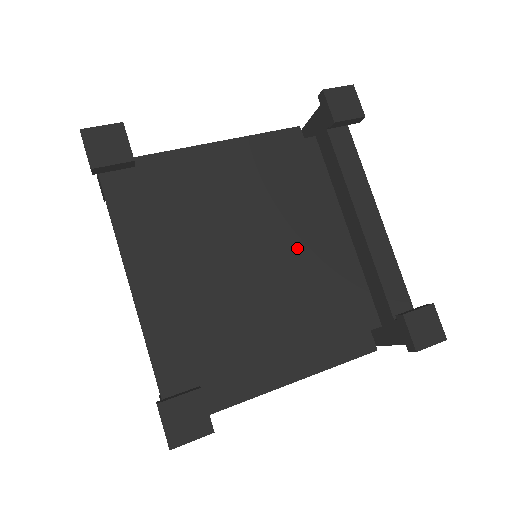
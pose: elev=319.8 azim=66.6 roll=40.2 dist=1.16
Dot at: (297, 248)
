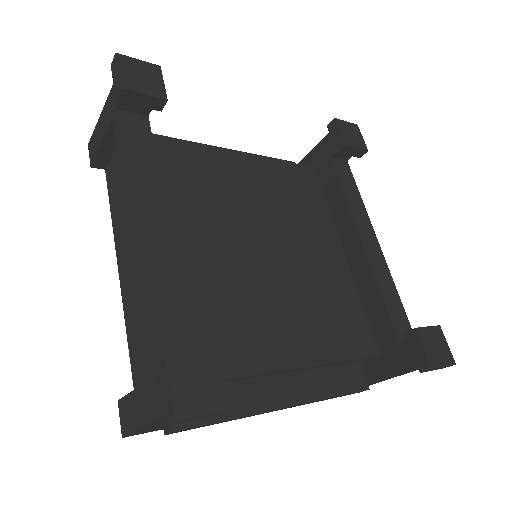
Dot at: (300, 256)
